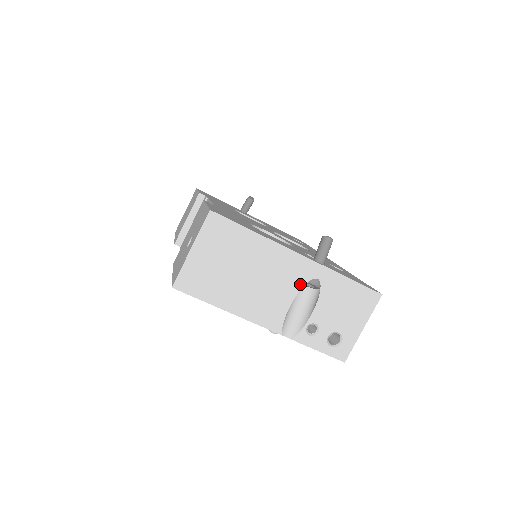
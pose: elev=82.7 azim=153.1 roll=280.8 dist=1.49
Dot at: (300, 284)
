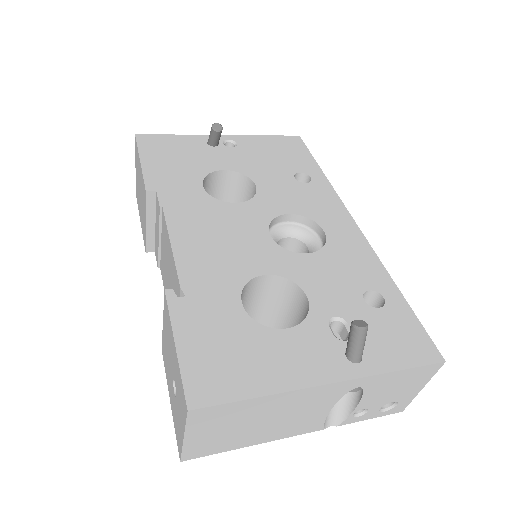
Dot at: (336, 399)
